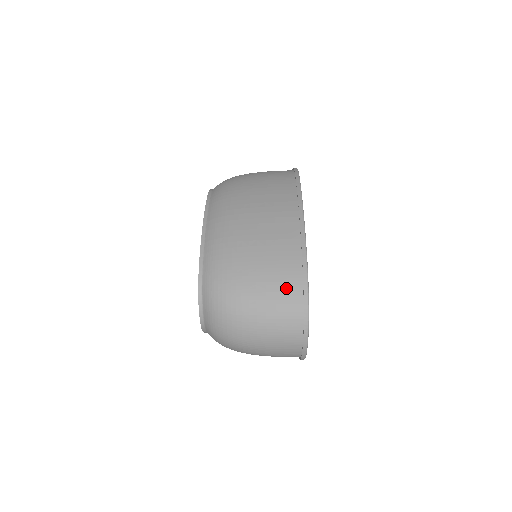
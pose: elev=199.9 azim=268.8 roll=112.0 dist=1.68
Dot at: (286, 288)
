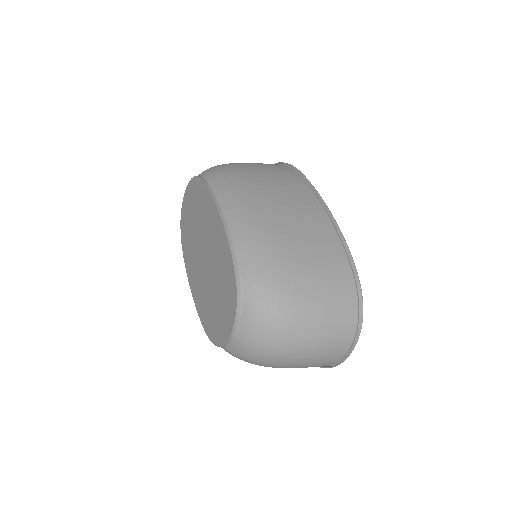
Dot at: (339, 287)
